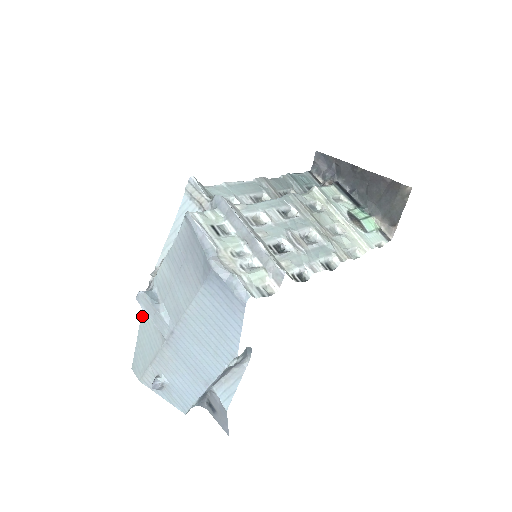
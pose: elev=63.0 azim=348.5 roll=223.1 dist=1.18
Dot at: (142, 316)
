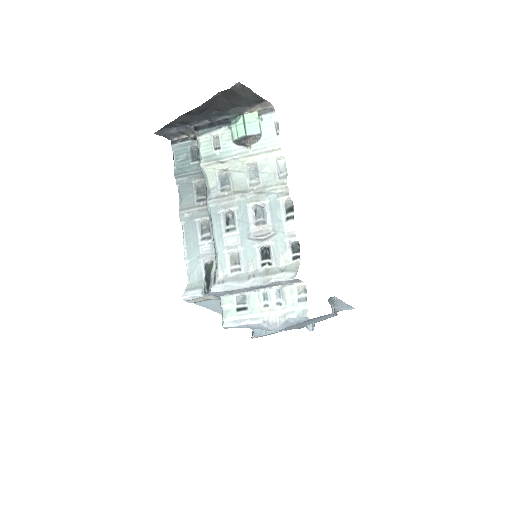
Dot at: occluded
